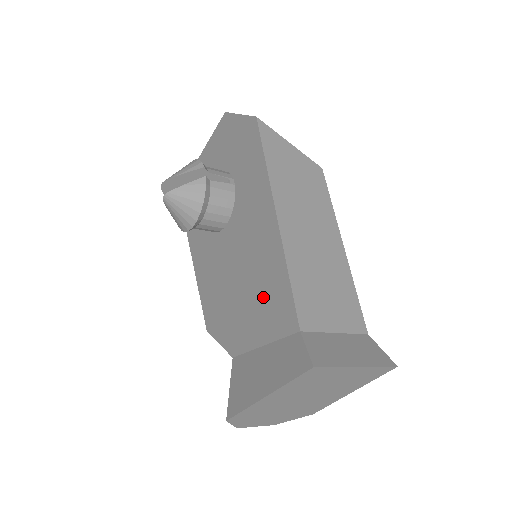
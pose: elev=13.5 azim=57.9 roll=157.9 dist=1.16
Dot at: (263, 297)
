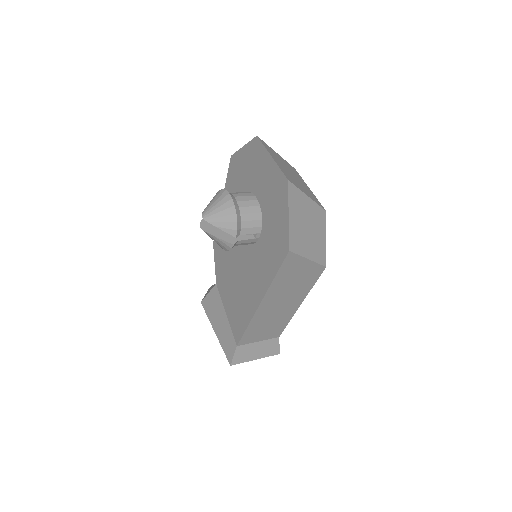
Dot at: (235, 307)
